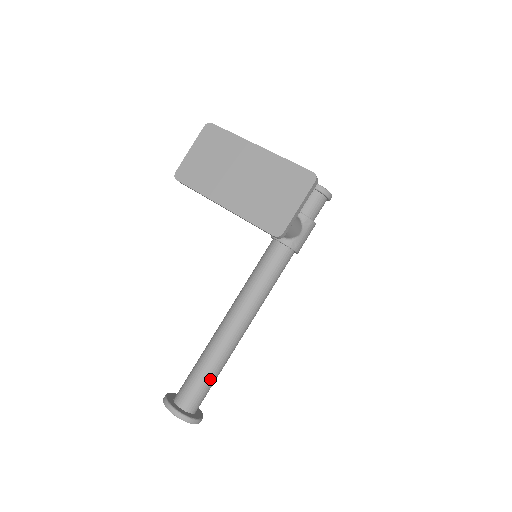
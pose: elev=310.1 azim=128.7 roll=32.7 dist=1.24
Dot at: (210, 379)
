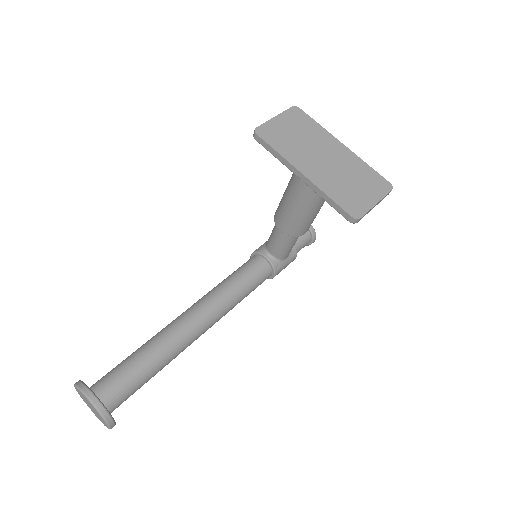
Dot at: (147, 375)
